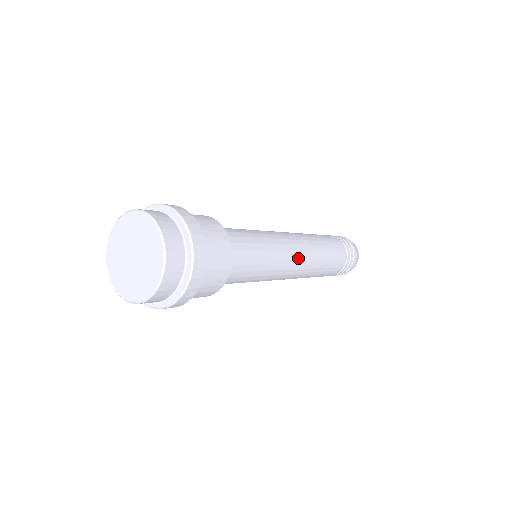
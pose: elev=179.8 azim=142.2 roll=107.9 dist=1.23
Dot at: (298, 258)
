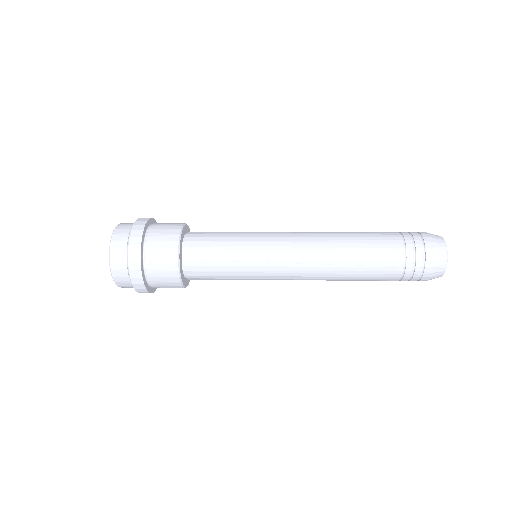
Dot at: (292, 267)
